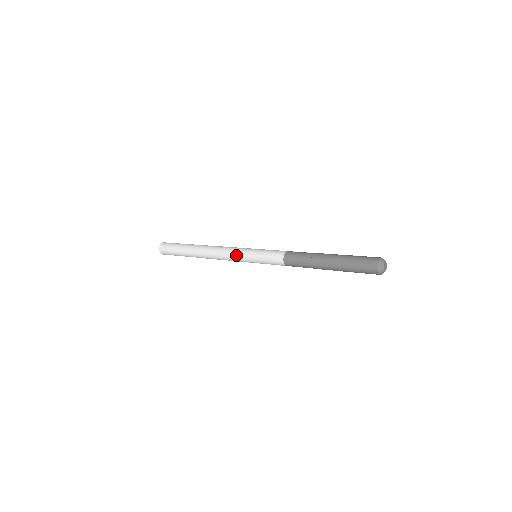
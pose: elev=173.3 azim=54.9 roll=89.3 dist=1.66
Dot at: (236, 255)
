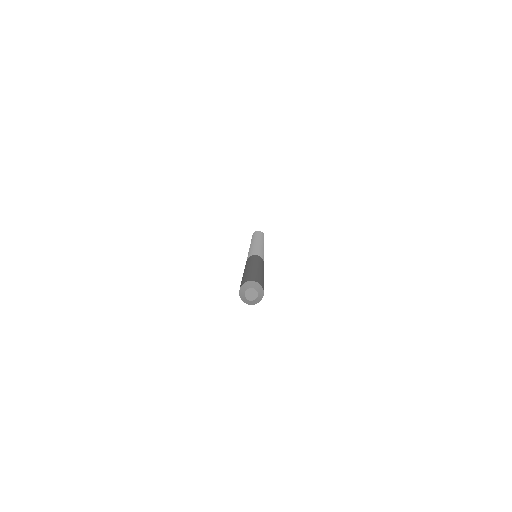
Dot at: occluded
